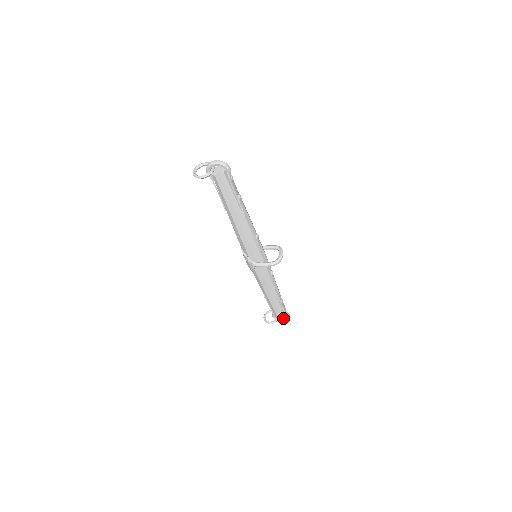
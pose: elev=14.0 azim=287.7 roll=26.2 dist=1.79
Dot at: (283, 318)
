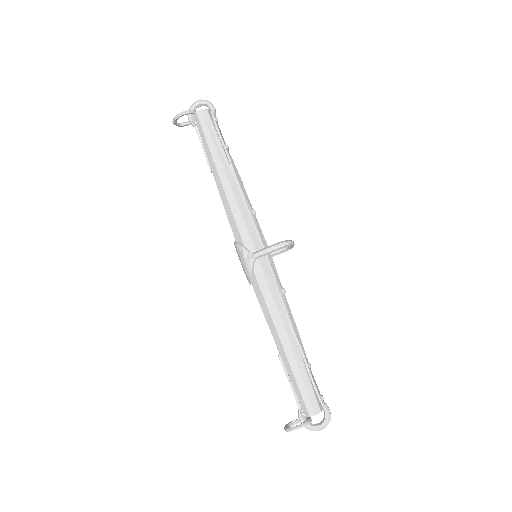
Dot at: occluded
